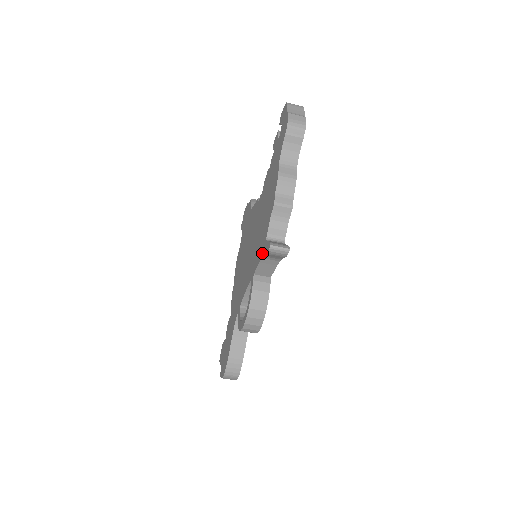
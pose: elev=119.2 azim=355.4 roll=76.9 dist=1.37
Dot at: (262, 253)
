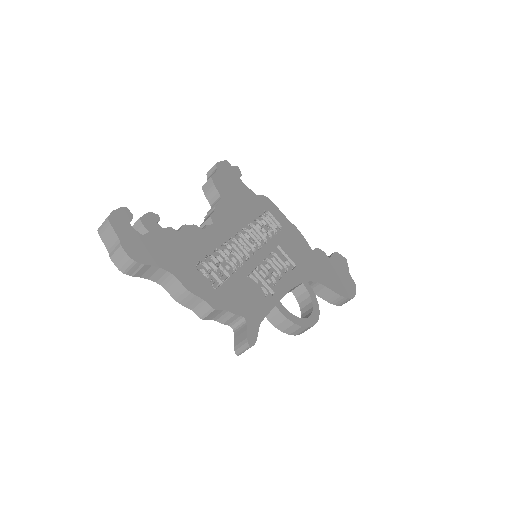
Dot at: occluded
